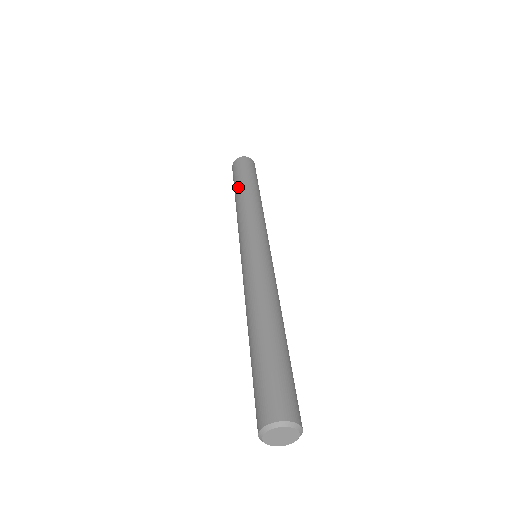
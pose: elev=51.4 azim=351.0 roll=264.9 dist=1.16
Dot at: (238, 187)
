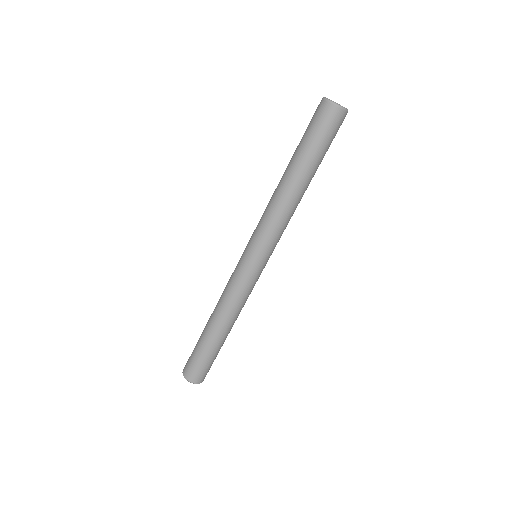
Dot at: (290, 160)
